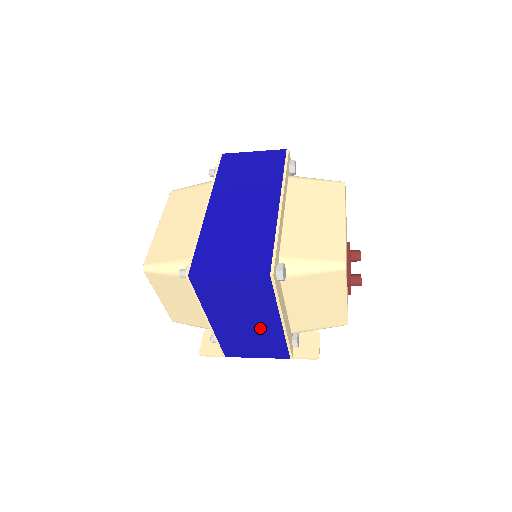
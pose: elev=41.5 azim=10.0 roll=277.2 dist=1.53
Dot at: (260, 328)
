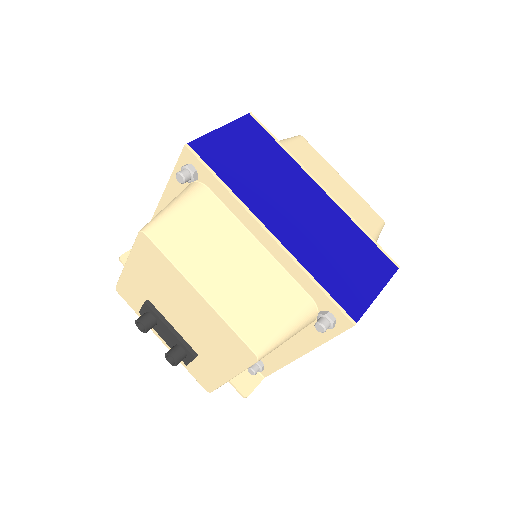
Dot at: occluded
